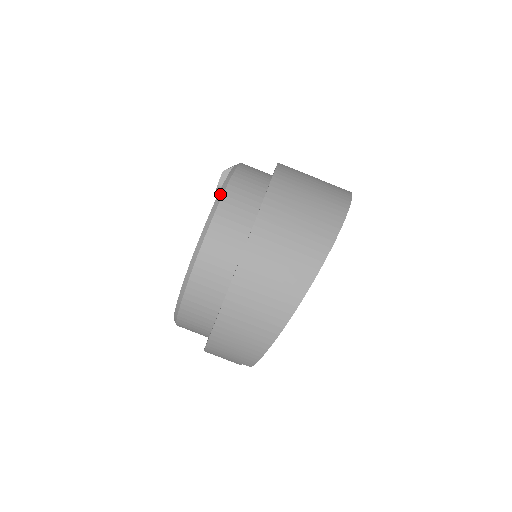
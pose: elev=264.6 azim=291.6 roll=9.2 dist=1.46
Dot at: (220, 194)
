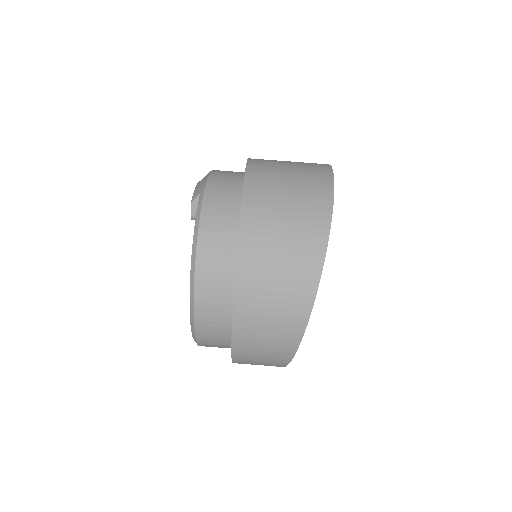
Dot at: (193, 253)
